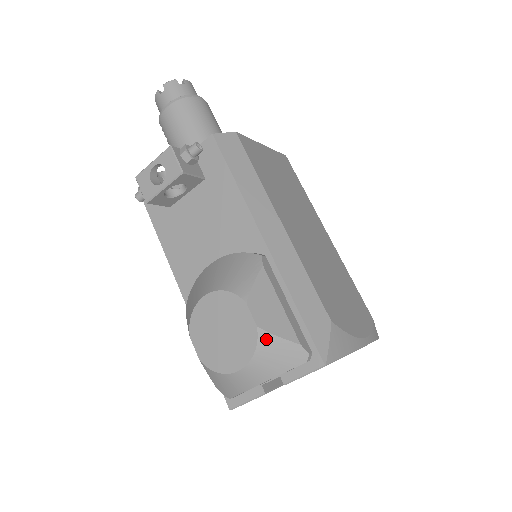
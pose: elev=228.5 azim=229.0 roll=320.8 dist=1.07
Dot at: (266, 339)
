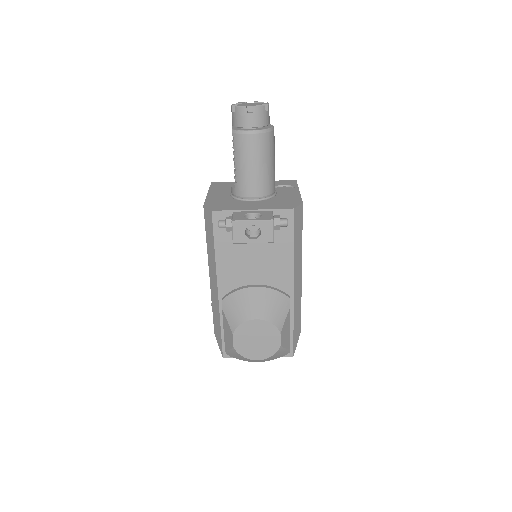
Dot at: (280, 350)
